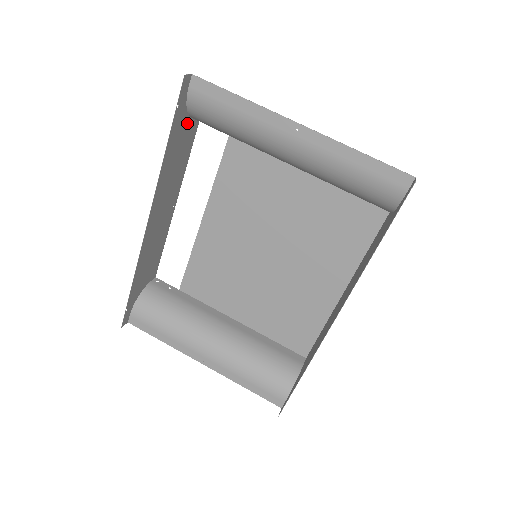
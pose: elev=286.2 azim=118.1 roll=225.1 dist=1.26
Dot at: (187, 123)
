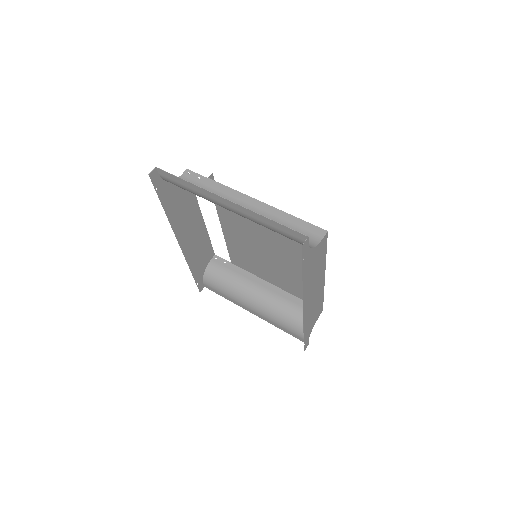
Dot at: occluded
